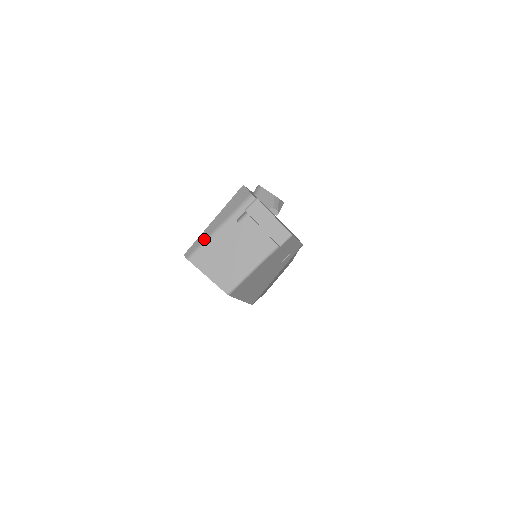
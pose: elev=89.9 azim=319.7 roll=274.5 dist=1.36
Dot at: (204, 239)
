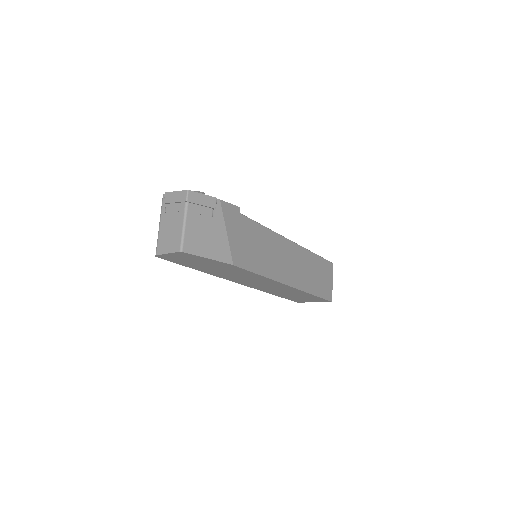
Dot at: occluded
